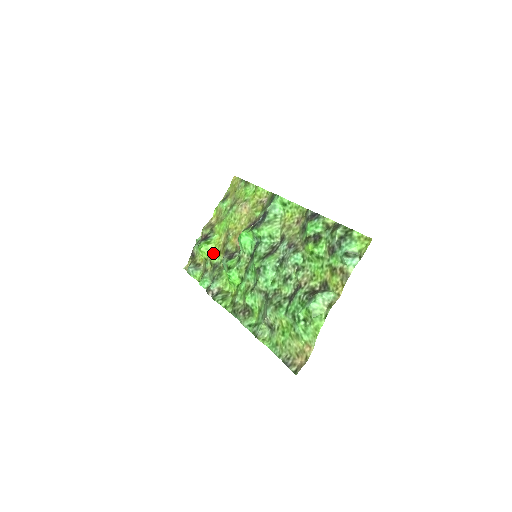
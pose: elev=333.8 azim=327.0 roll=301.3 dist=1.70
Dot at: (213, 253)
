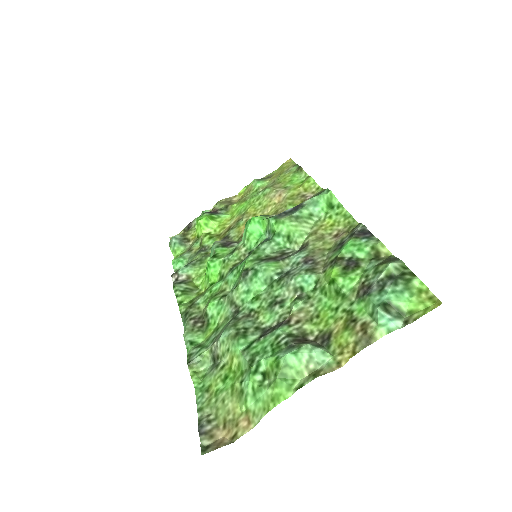
Dot at: (210, 233)
